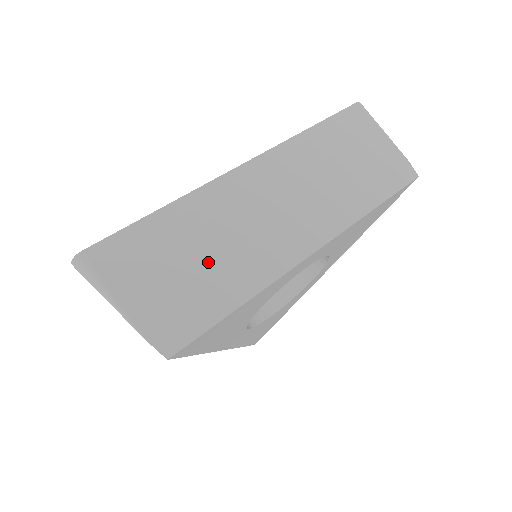
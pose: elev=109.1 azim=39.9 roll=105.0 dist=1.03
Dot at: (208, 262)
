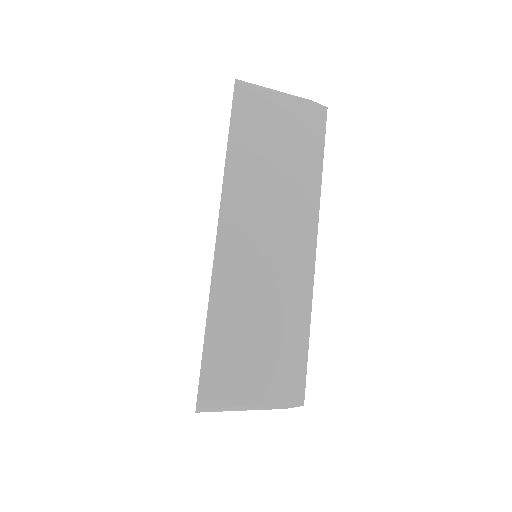
Dot at: (267, 328)
